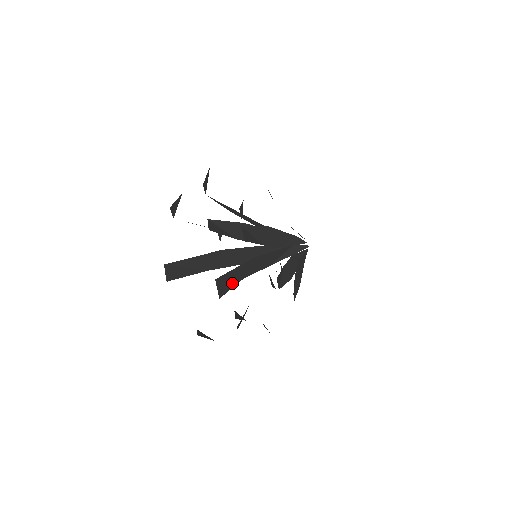
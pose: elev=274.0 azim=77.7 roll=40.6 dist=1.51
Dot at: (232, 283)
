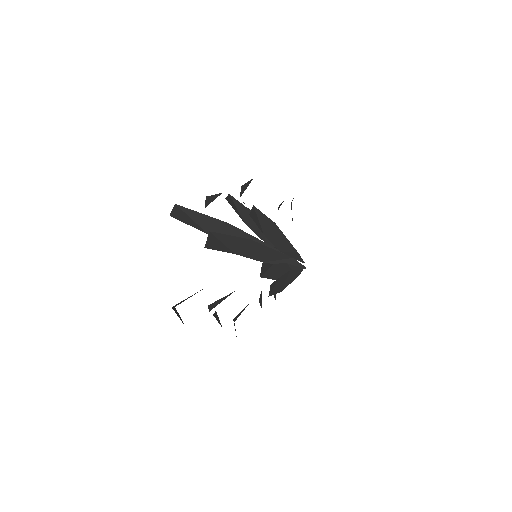
Dot at: (222, 248)
